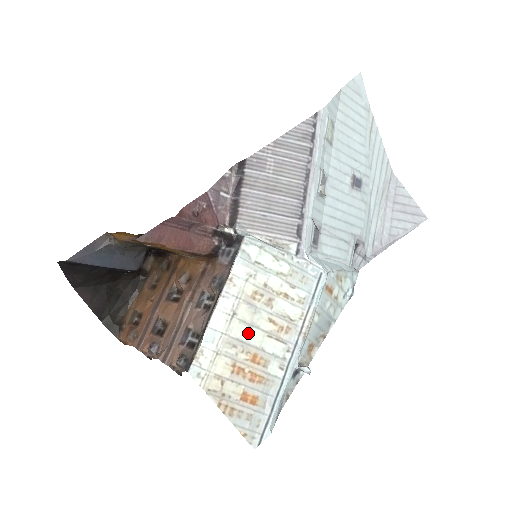
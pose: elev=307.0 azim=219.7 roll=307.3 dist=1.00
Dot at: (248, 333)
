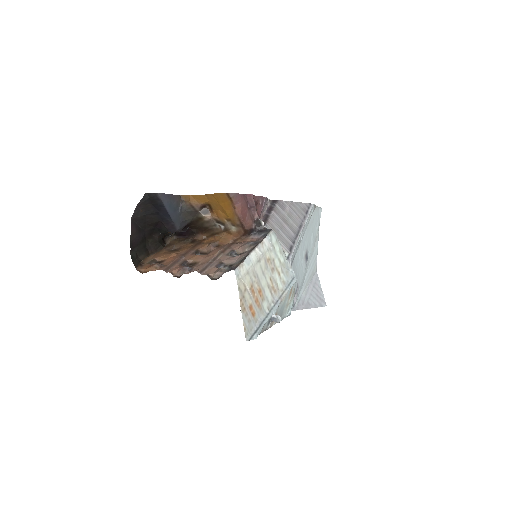
Dot at: (261, 276)
